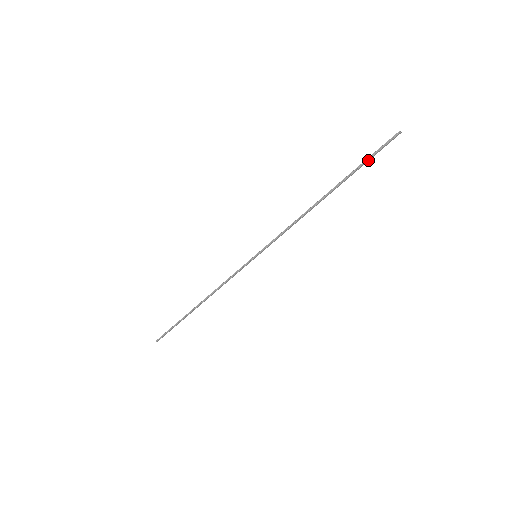
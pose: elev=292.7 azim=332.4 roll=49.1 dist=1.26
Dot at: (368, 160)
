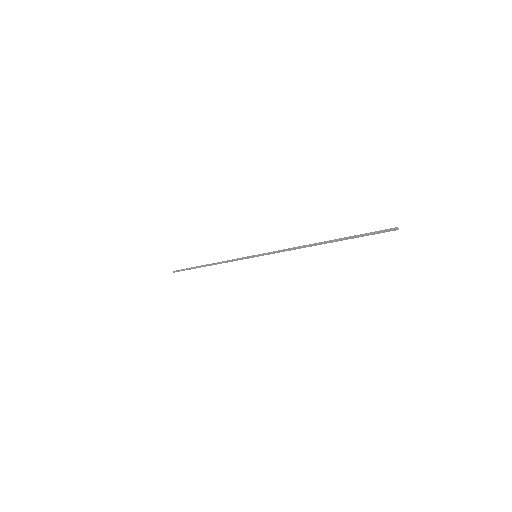
Dot at: (363, 235)
